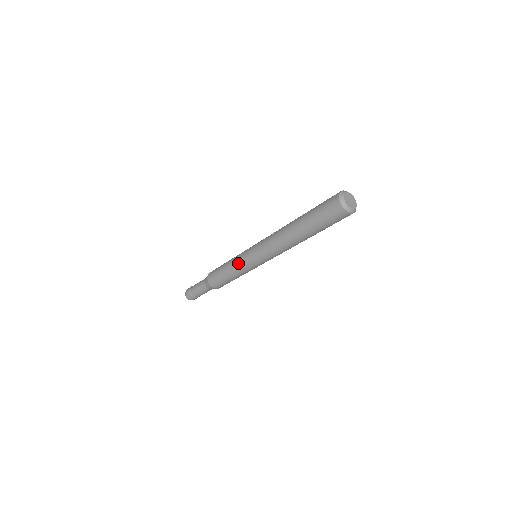
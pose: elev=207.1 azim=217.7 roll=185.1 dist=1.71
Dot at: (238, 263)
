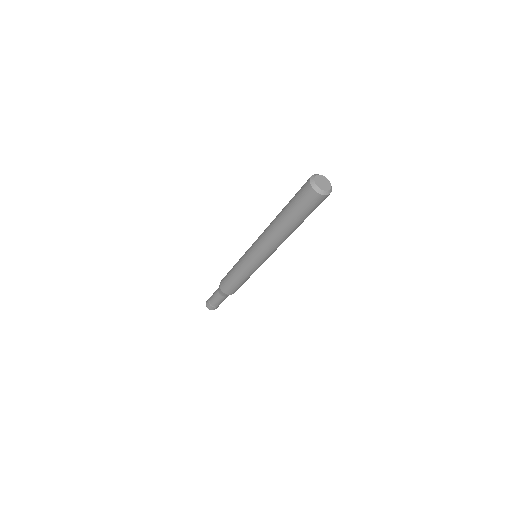
Dot at: (240, 260)
